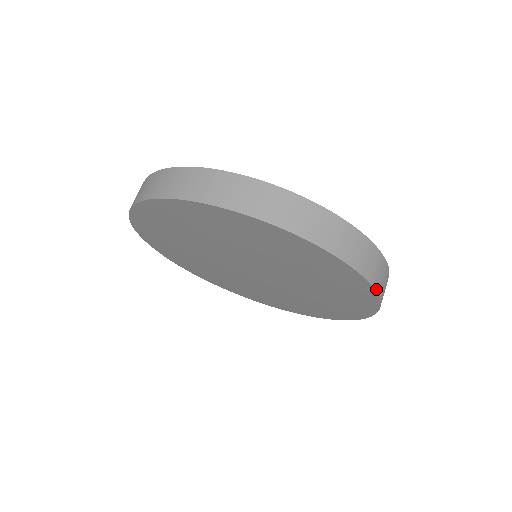
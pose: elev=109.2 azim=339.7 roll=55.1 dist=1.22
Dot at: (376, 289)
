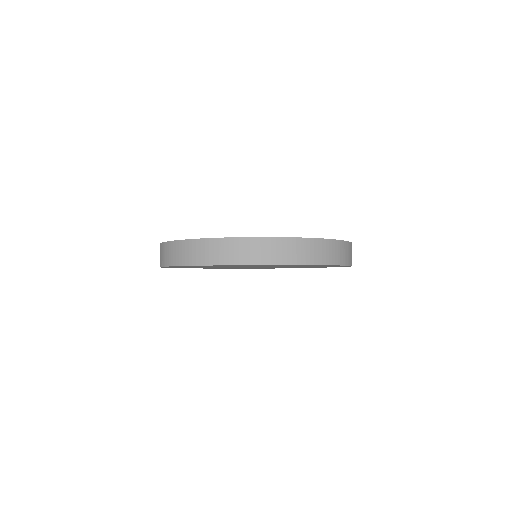
Dot at: occluded
